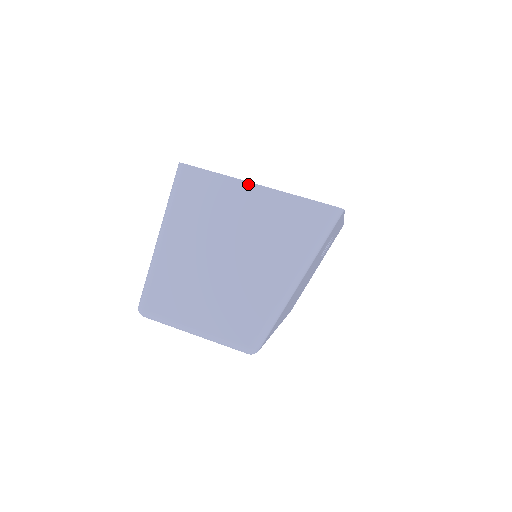
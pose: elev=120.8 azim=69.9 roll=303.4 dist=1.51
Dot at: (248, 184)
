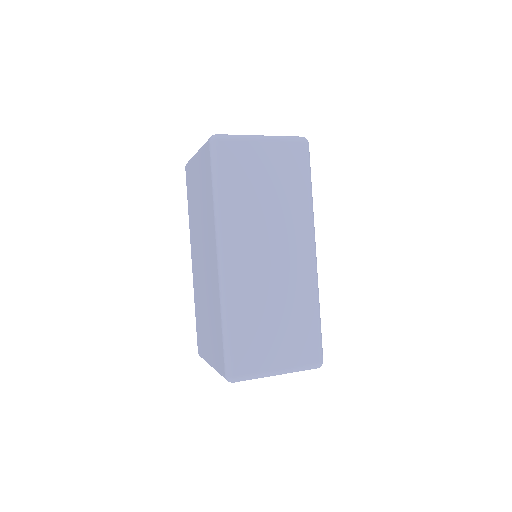
Dot at: occluded
